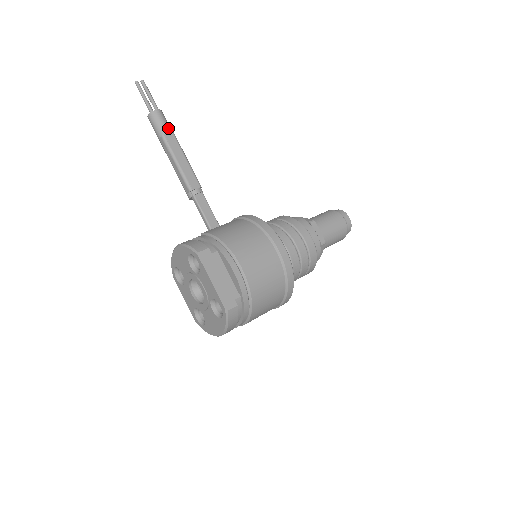
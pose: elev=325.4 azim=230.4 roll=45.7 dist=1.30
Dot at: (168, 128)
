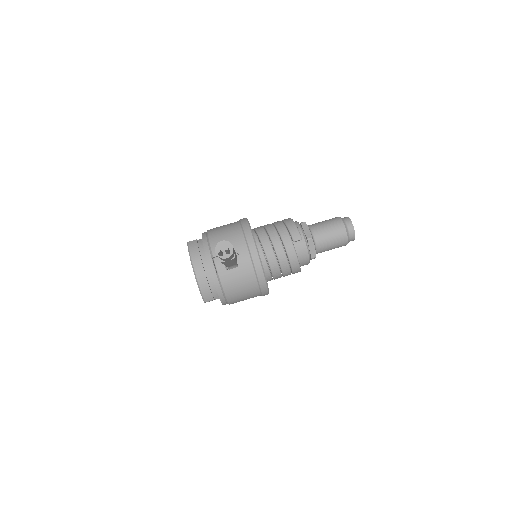
Dot at: (230, 259)
